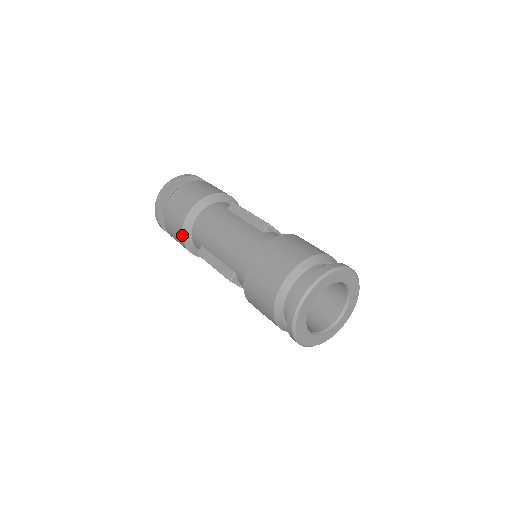
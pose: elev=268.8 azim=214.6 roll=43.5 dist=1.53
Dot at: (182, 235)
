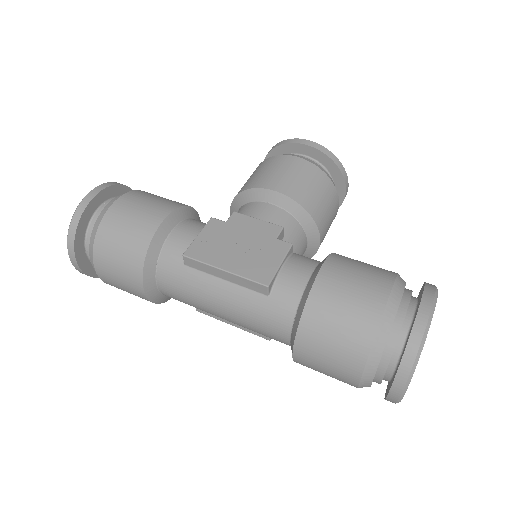
Dot at: occluded
